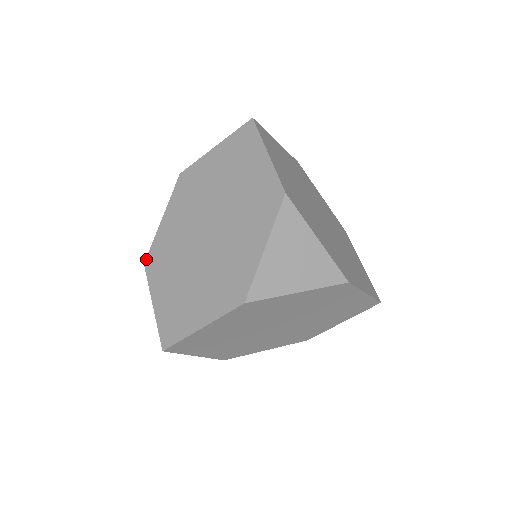
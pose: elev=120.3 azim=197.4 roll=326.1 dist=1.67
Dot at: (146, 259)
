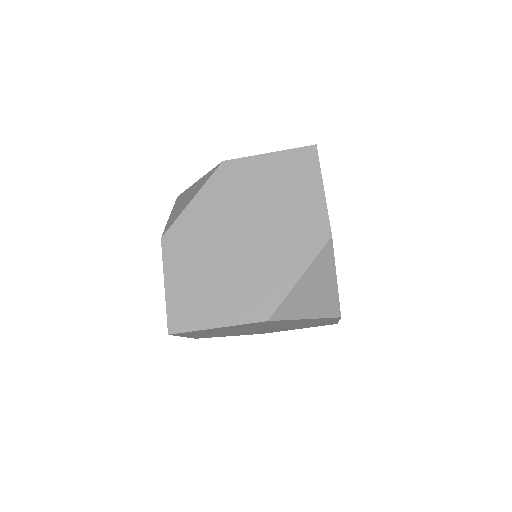
Dot at: (165, 234)
